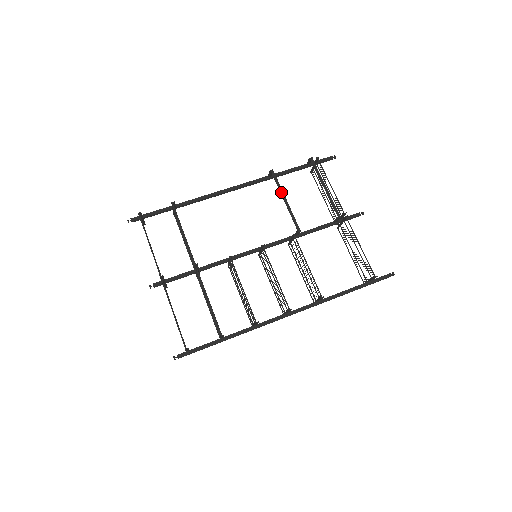
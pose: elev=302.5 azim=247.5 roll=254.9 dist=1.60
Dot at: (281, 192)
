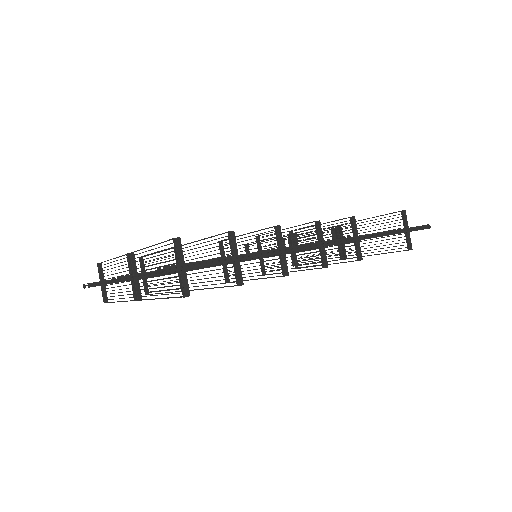
Dot at: (262, 241)
